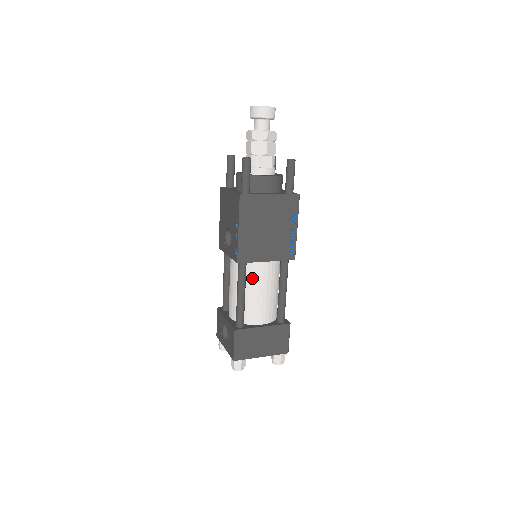
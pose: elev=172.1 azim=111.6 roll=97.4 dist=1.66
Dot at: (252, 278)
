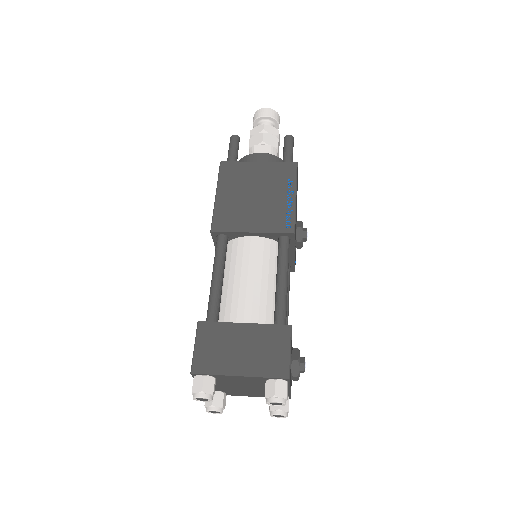
Dot at: (235, 260)
